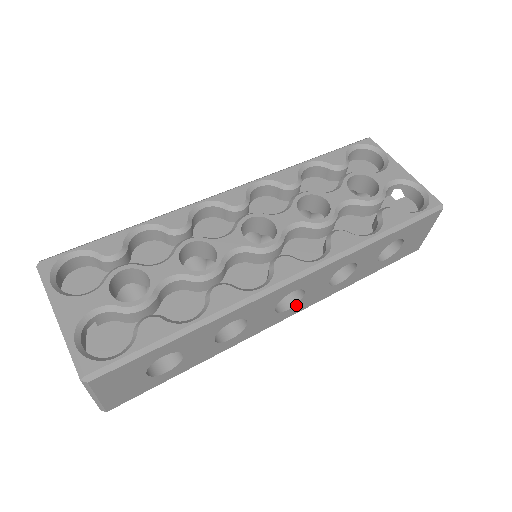
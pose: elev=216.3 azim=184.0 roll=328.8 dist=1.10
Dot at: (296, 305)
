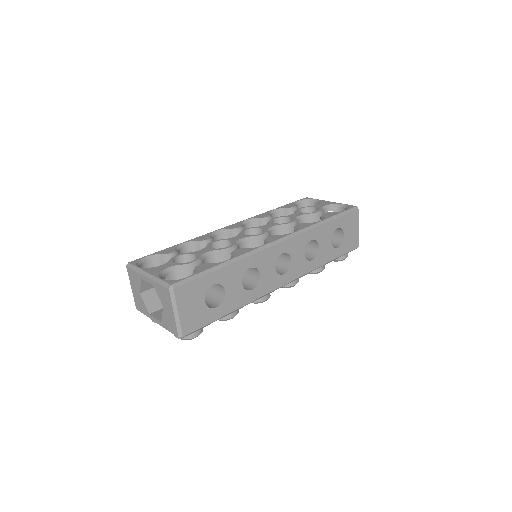
Dot at: (288, 271)
